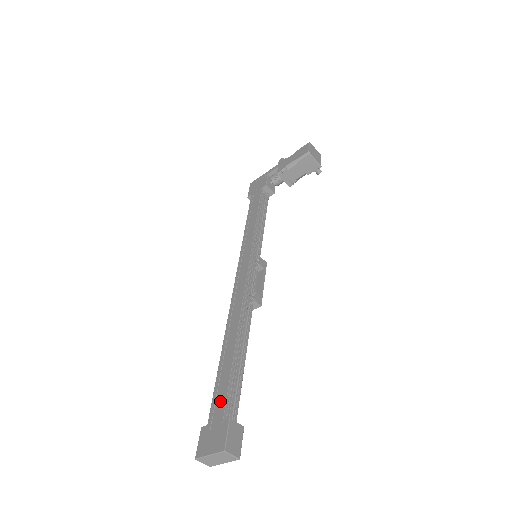
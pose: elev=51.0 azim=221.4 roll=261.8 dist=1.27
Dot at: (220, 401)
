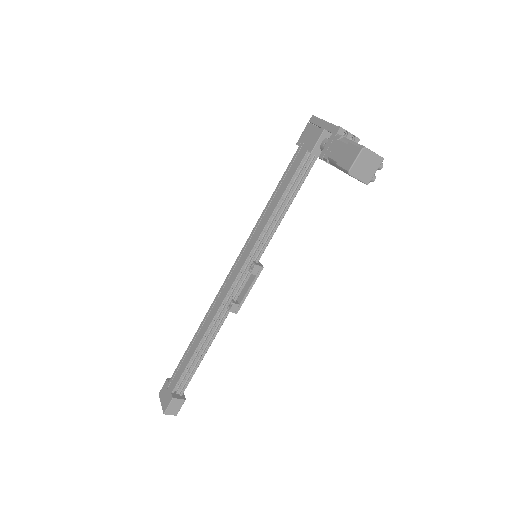
Dot at: (177, 377)
